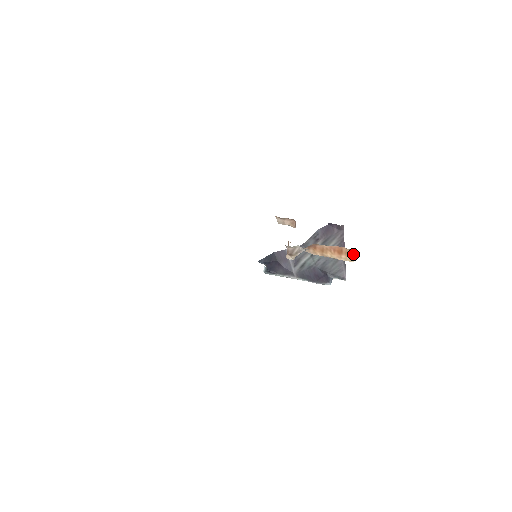
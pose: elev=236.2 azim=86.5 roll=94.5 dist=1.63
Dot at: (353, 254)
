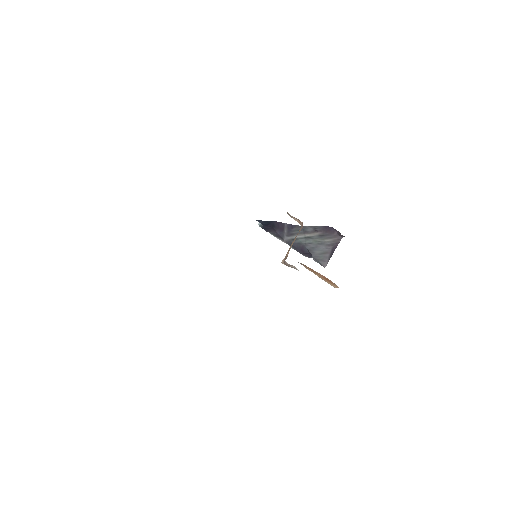
Dot at: (337, 287)
